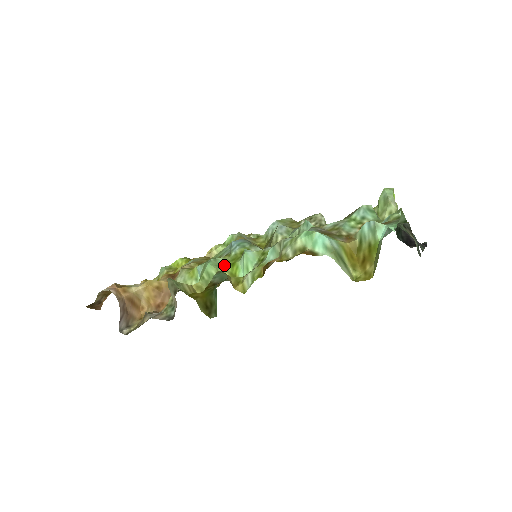
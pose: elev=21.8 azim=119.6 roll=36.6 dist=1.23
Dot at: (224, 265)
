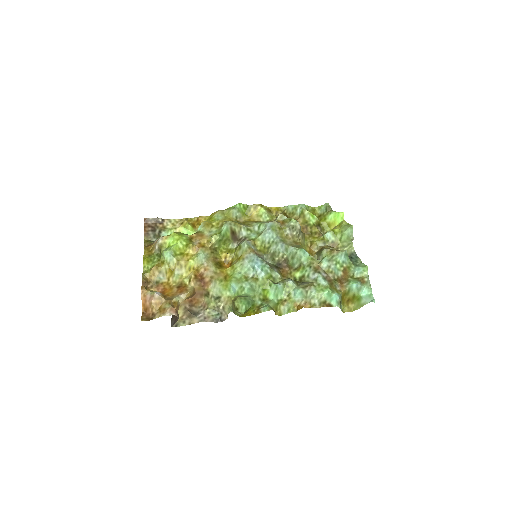
Dot at: (258, 289)
